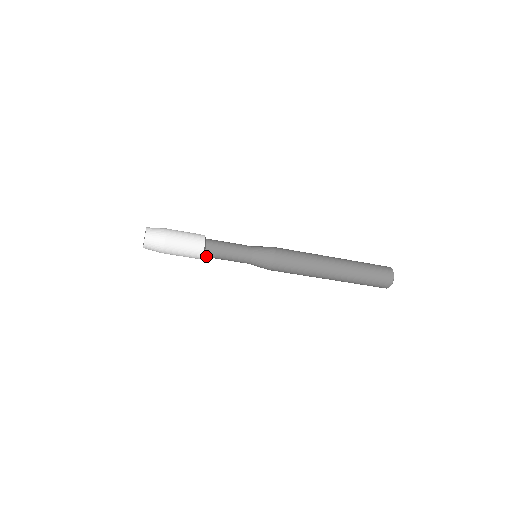
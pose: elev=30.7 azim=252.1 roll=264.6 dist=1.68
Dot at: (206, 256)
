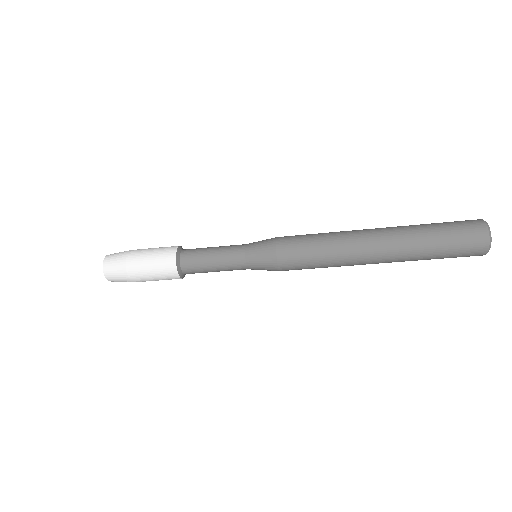
Dot at: occluded
